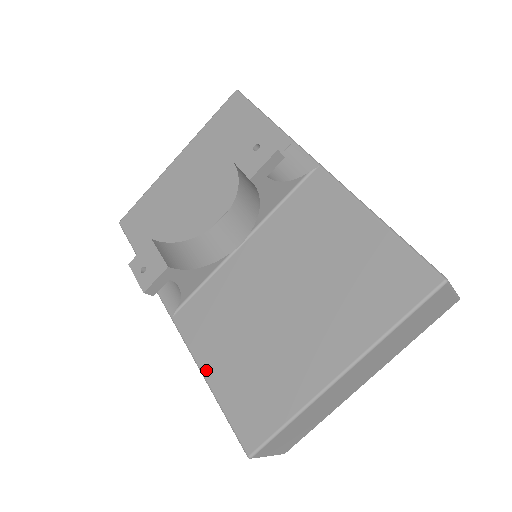
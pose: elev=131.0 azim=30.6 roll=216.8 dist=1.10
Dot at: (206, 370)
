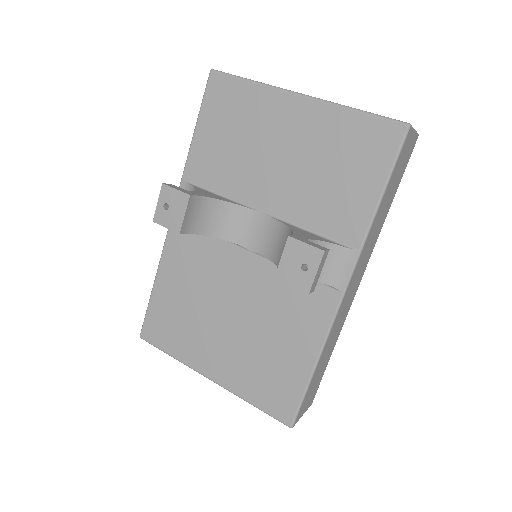
Dot at: (160, 275)
